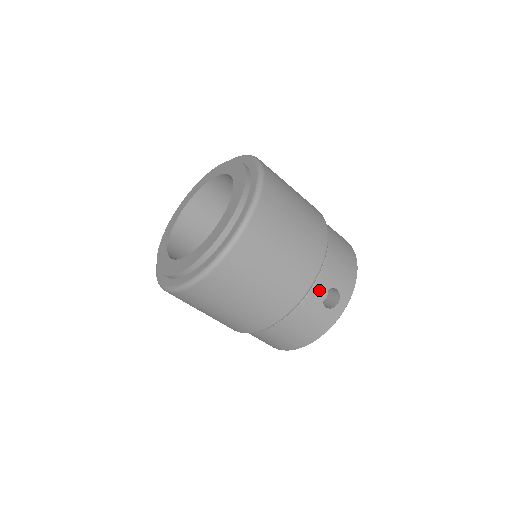
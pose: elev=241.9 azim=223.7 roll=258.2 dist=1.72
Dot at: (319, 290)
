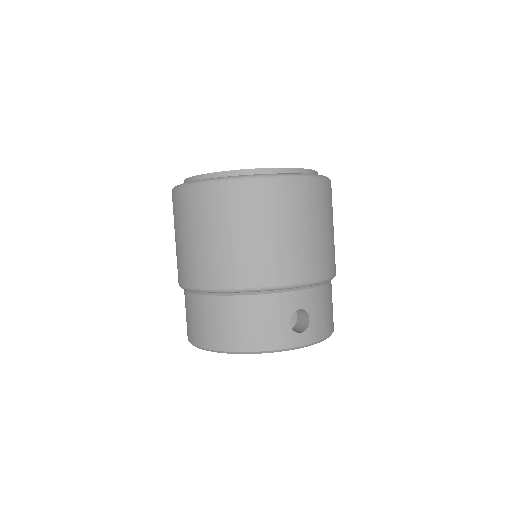
Dot at: (298, 300)
